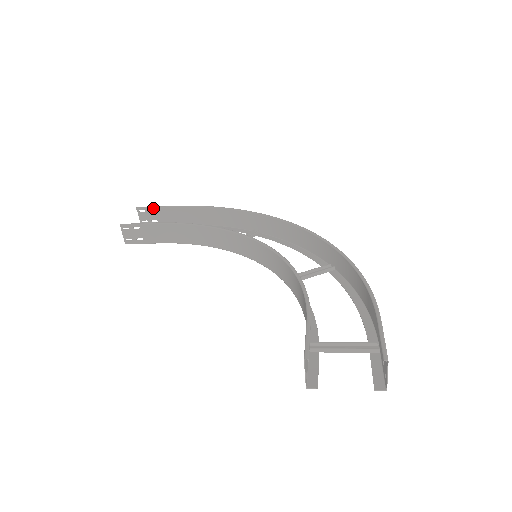
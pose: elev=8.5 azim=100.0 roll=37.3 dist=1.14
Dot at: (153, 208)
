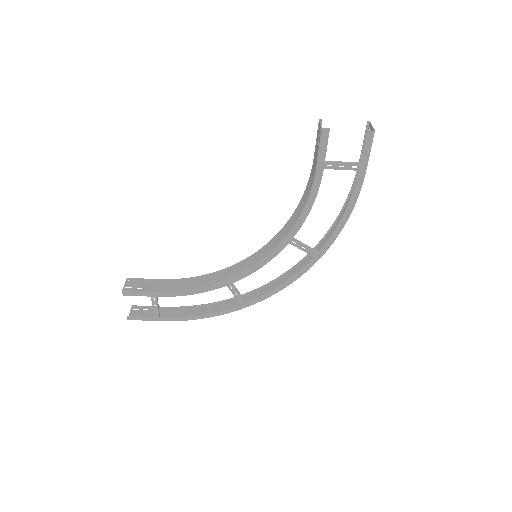
Dot at: (148, 306)
